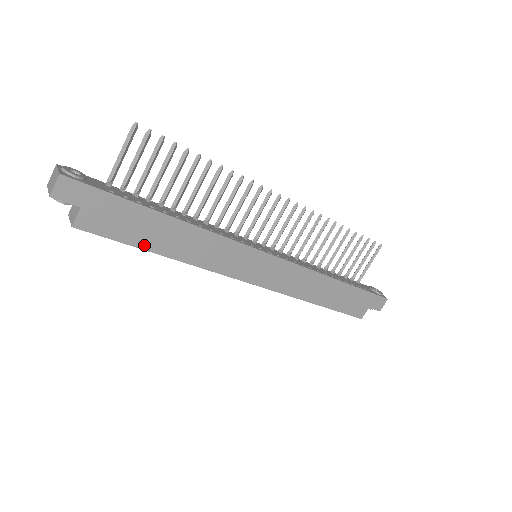
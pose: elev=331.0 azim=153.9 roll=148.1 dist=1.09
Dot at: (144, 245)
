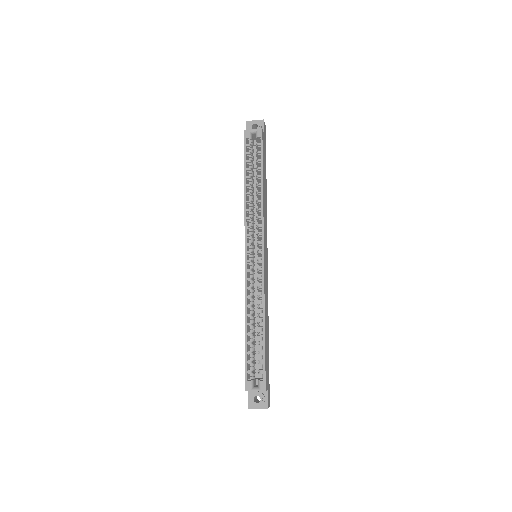
Dot at: (263, 169)
